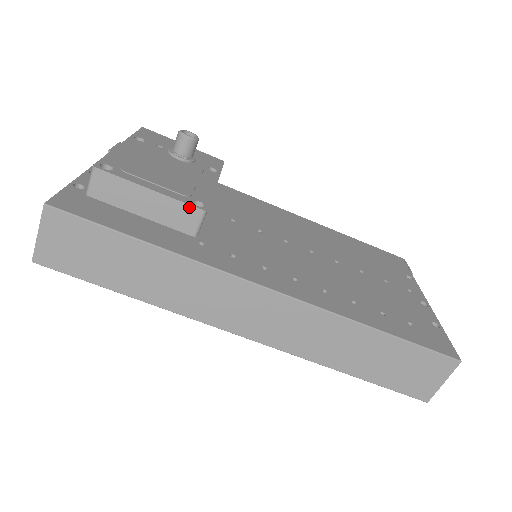
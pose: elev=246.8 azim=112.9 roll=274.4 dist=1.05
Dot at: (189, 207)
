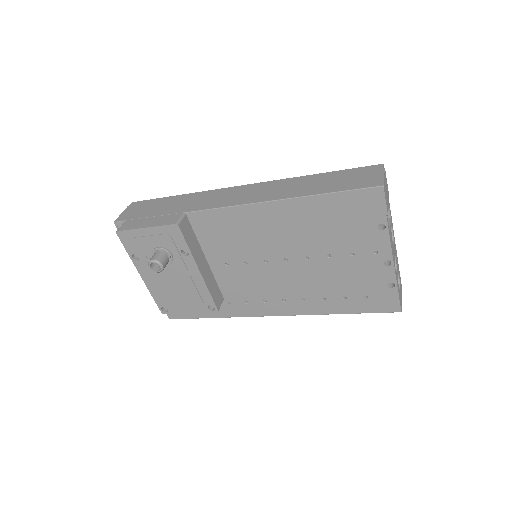
Dot at: (210, 312)
